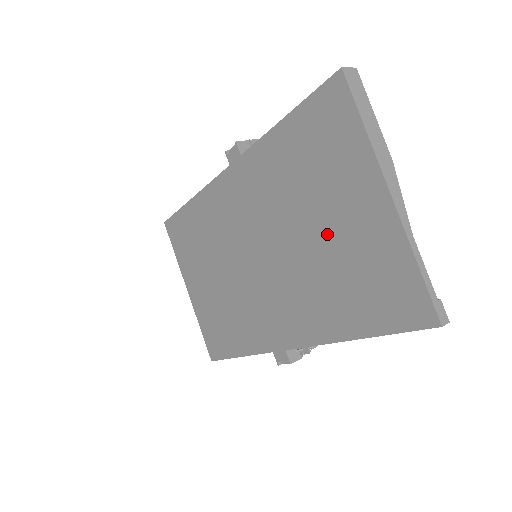
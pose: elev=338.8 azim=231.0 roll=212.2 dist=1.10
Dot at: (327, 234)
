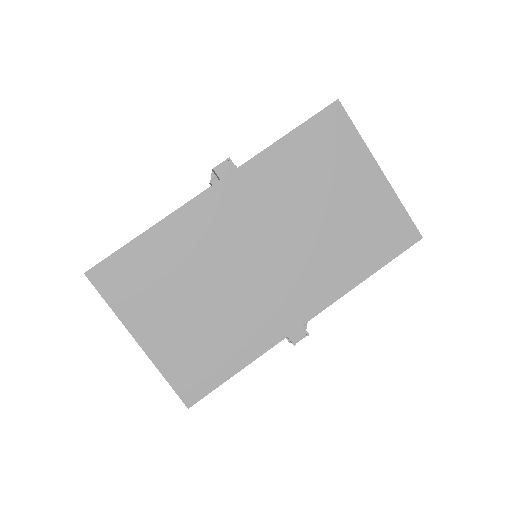
Dot at: (338, 209)
